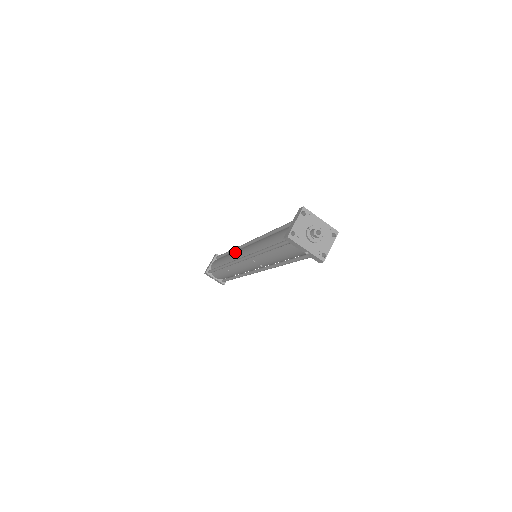
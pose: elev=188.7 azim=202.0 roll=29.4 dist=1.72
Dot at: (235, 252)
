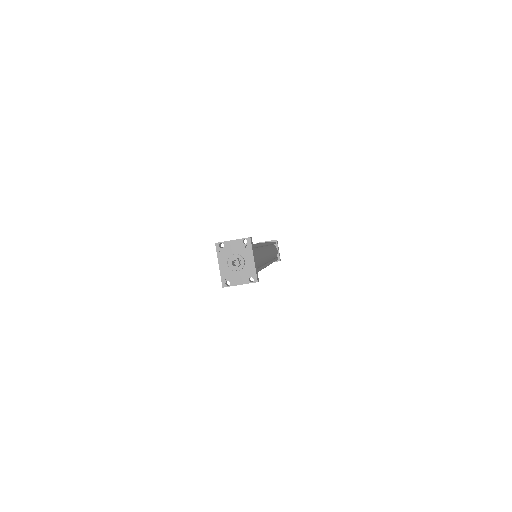
Dot at: occluded
